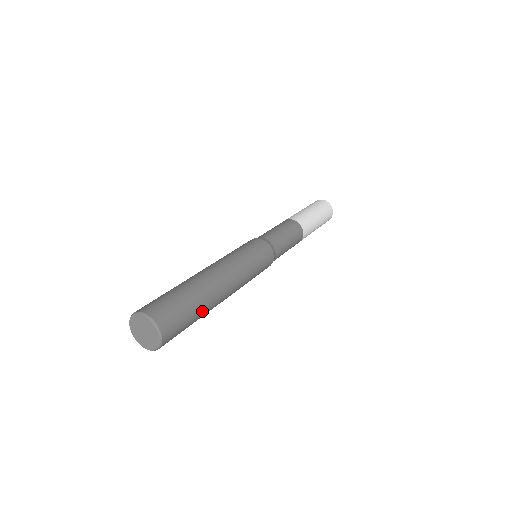
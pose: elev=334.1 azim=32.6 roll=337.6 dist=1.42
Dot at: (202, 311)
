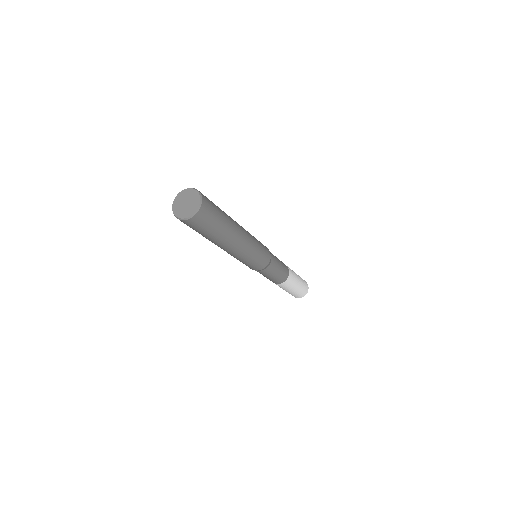
Dot at: (226, 222)
